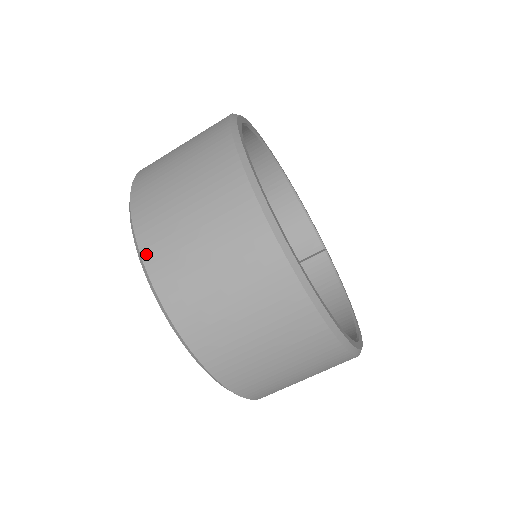
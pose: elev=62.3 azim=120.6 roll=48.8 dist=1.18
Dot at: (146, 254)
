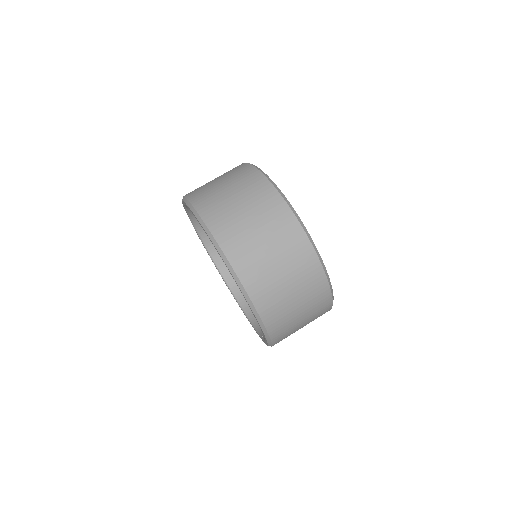
Dot at: occluded
